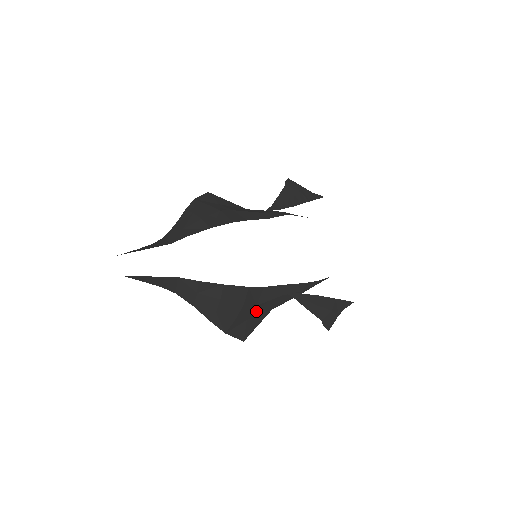
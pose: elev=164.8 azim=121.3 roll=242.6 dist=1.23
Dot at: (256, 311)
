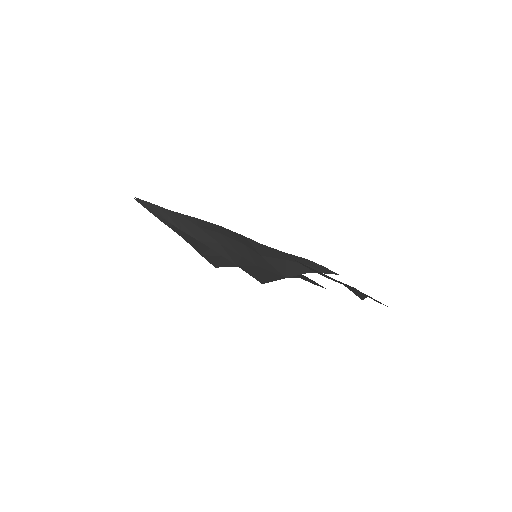
Dot at: (264, 264)
